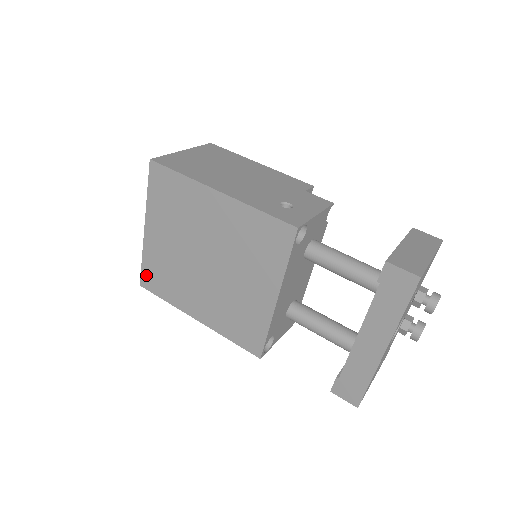
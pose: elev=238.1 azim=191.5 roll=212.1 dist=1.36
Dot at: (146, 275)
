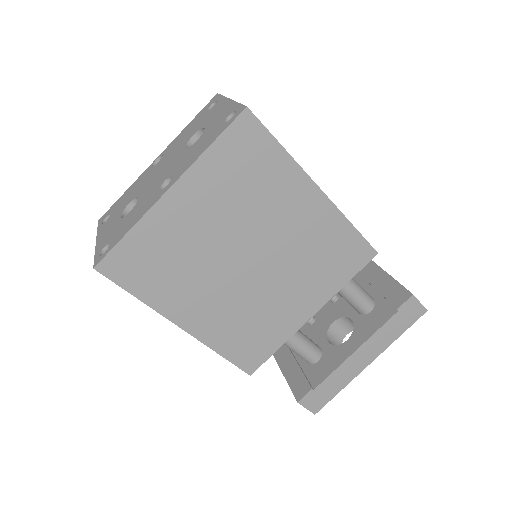
Dot at: (121, 256)
